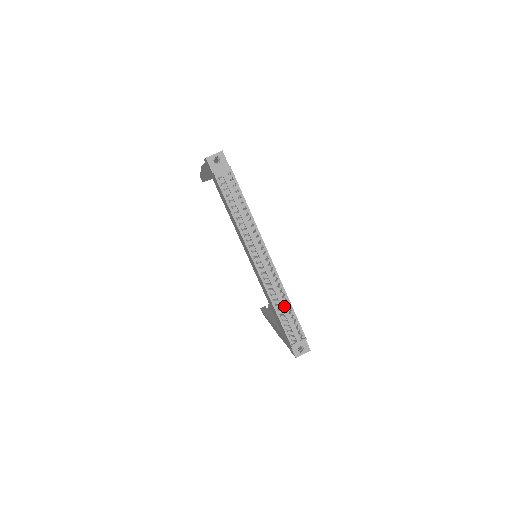
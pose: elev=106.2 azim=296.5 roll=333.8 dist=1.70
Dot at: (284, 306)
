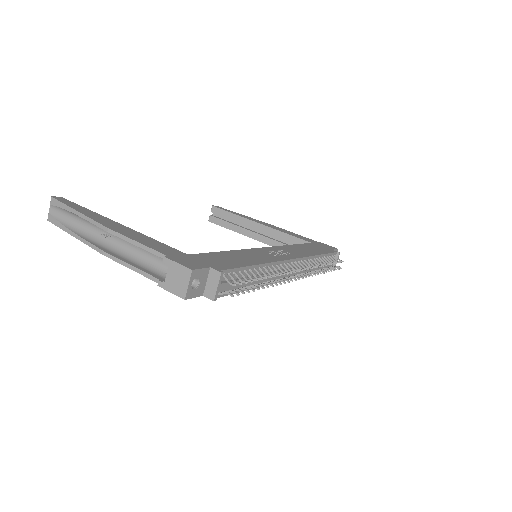
Dot at: occluded
